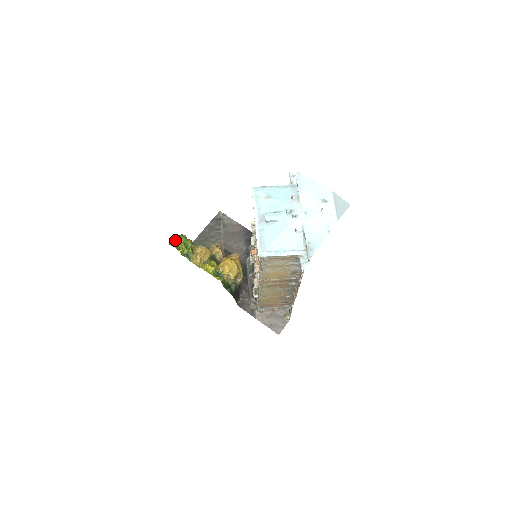
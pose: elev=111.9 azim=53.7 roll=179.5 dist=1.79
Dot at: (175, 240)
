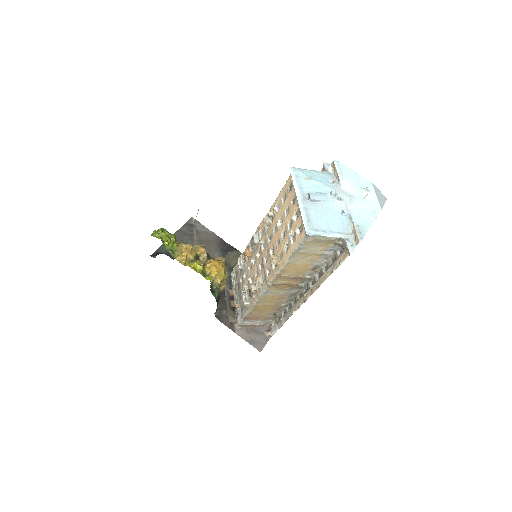
Dot at: occluded
